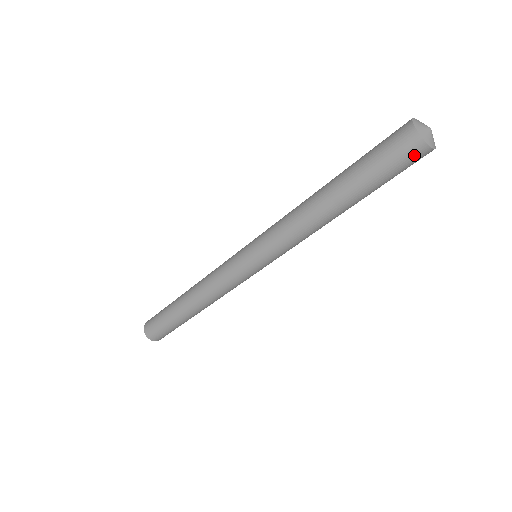
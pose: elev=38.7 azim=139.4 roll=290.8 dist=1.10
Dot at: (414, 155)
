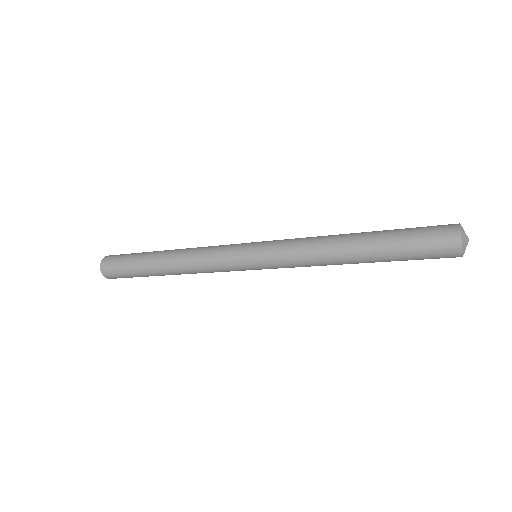
Dot at: (446, 250)
